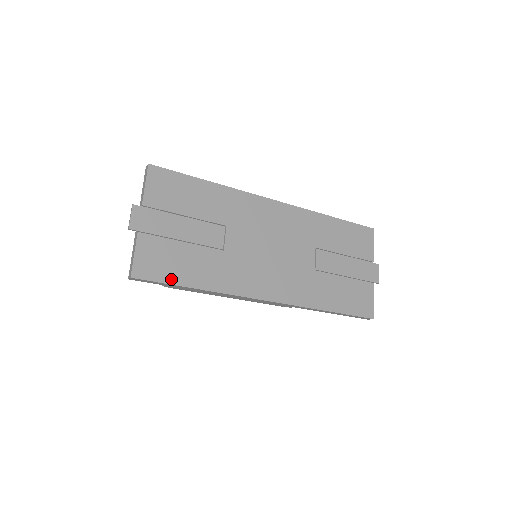
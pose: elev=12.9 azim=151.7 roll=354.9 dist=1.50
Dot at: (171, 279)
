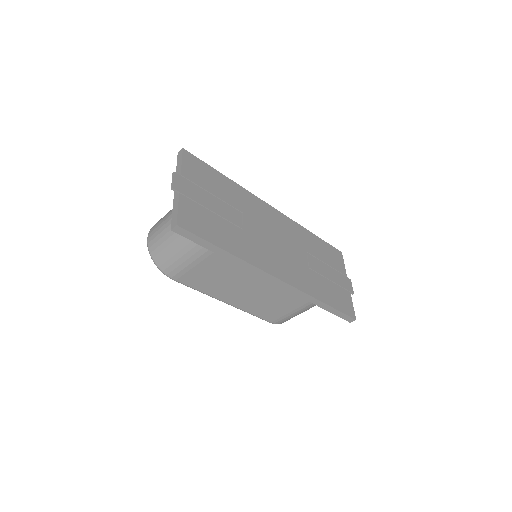
Dot at: (207, 237)
